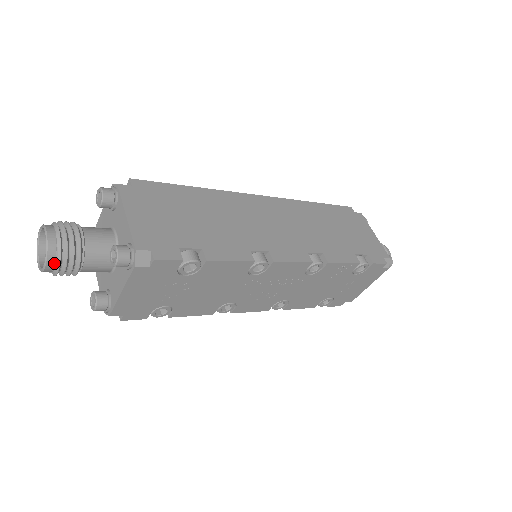
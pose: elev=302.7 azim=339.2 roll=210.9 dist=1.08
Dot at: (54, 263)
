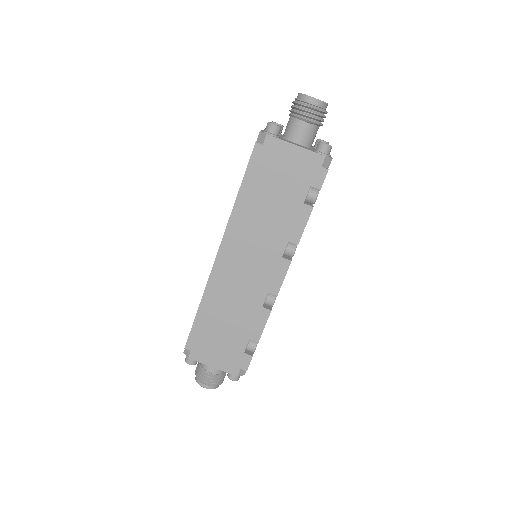
Dot at: (219, 383)
